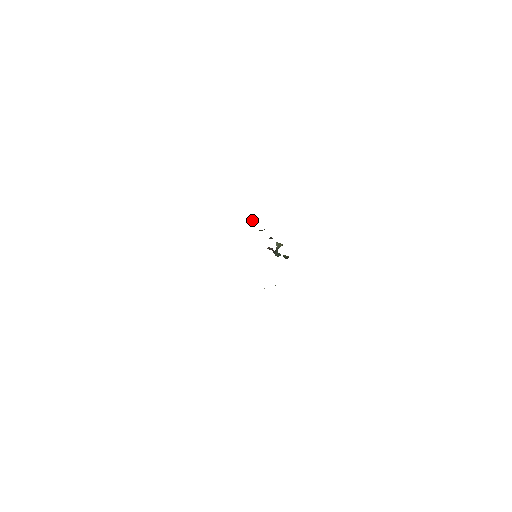
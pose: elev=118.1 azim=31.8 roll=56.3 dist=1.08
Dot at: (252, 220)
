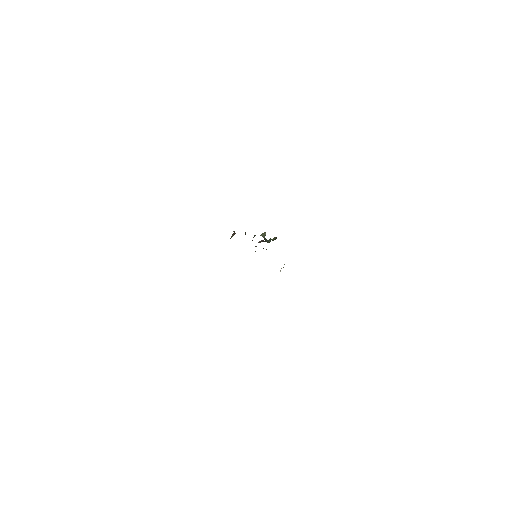
Dot at: (232, 235)
